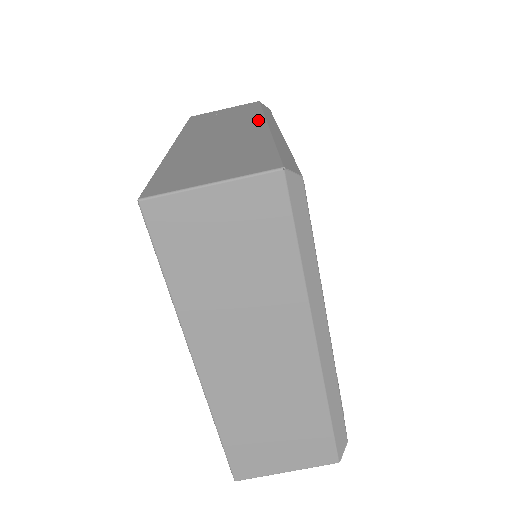
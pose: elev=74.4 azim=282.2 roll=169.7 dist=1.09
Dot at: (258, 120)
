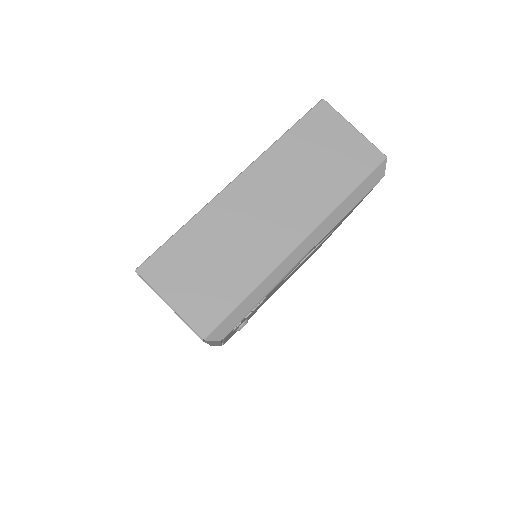
Dot at: occluded
